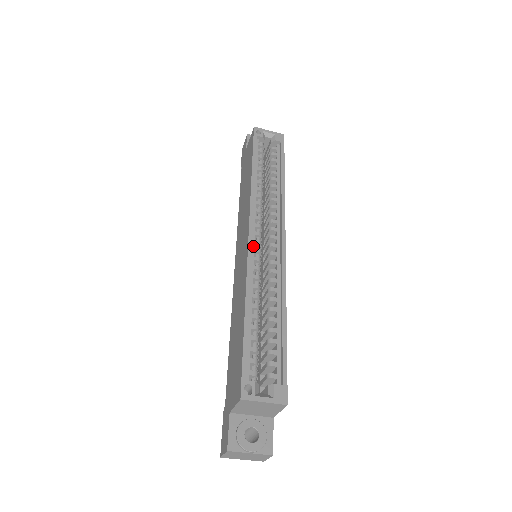
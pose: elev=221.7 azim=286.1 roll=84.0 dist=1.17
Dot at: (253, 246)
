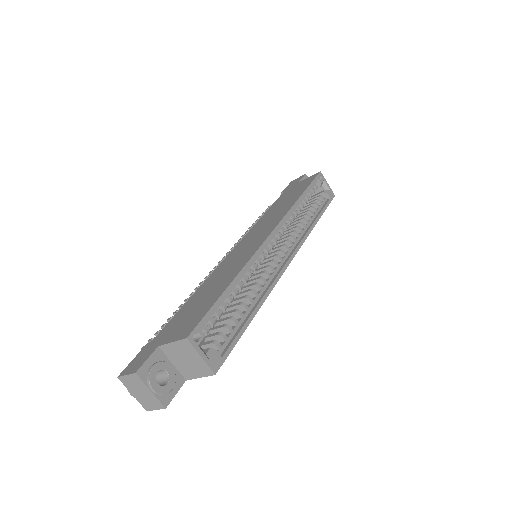
Dot at: (267, 244)
